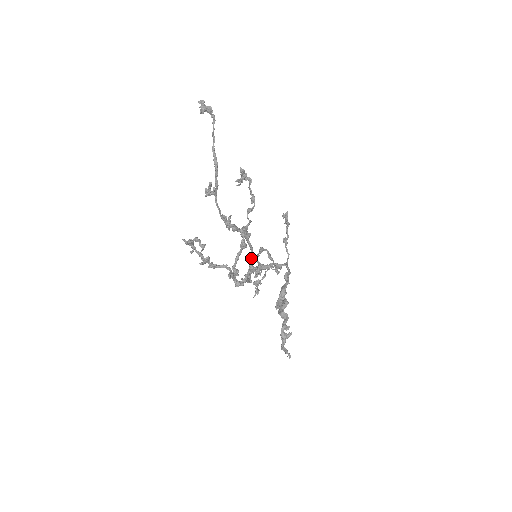
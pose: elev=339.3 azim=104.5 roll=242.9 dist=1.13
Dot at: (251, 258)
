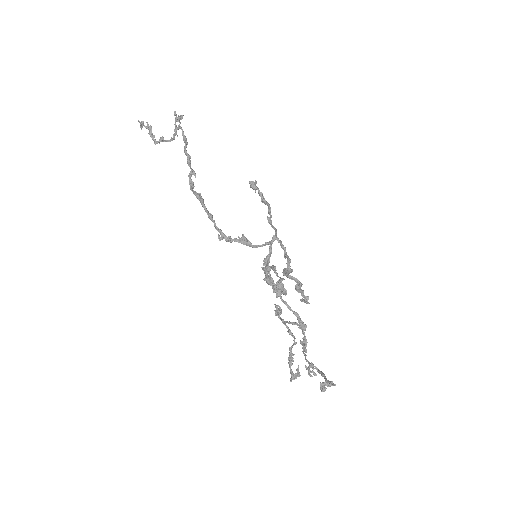
Dot at: occluded
